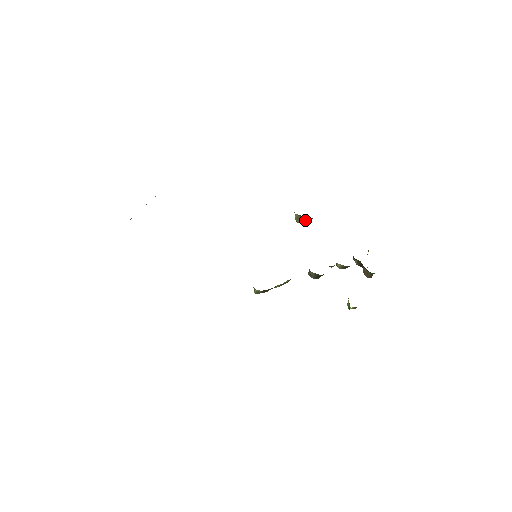
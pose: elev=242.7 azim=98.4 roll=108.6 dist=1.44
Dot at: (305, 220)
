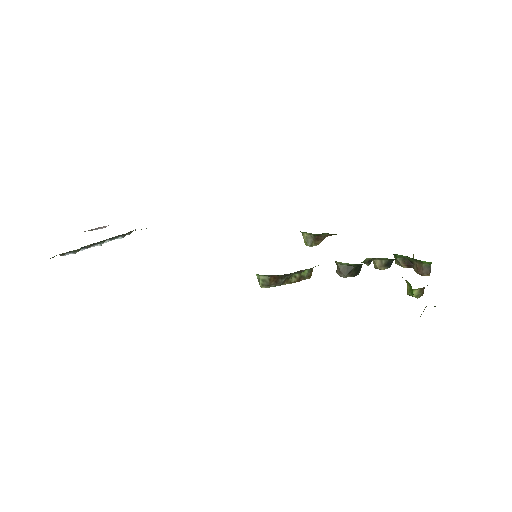
Dot at: (318, 241)
